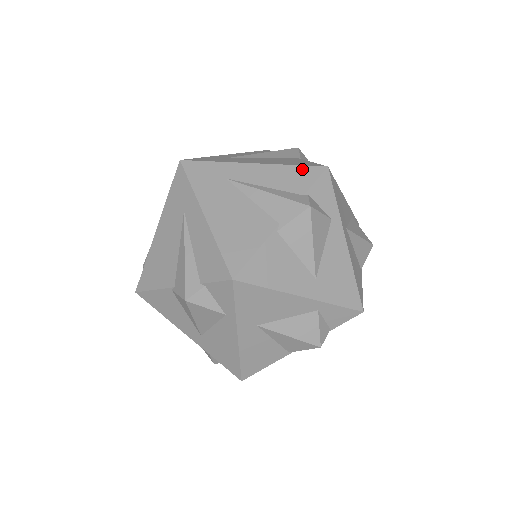
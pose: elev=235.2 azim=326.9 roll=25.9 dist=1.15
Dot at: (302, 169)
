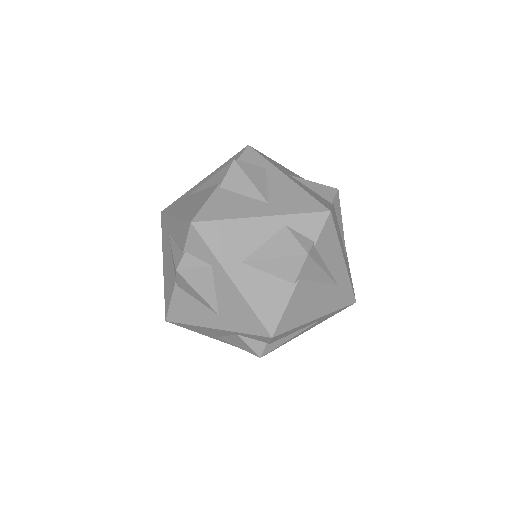
Dot at: (232, 158)
